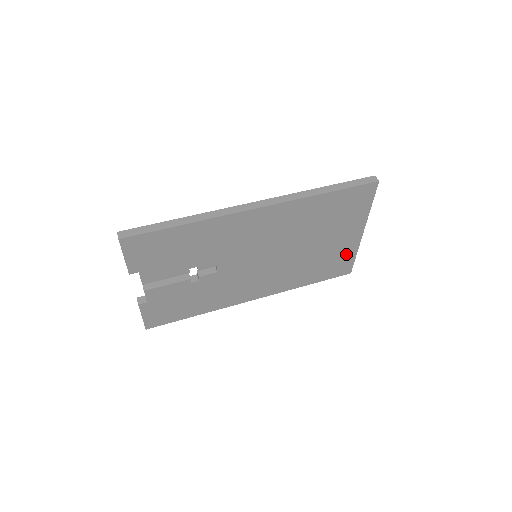
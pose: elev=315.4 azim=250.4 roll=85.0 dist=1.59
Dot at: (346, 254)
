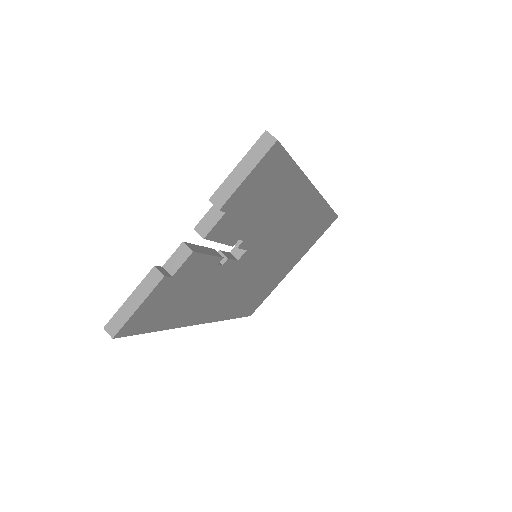
Dot at: (270, 288)
